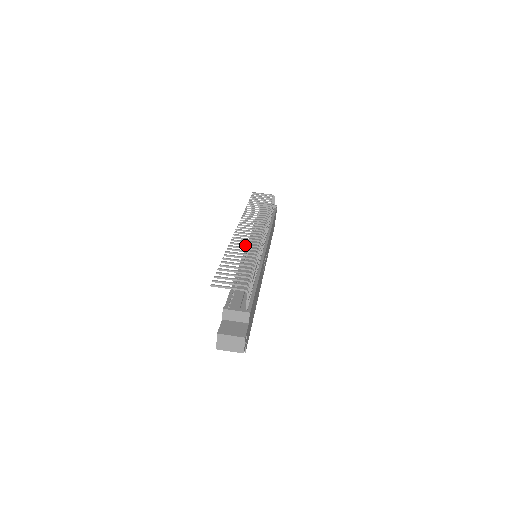
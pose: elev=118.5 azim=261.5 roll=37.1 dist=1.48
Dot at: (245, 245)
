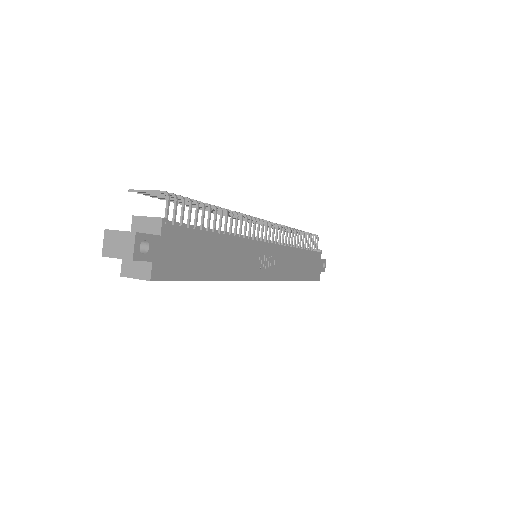
Dot at: occluded
